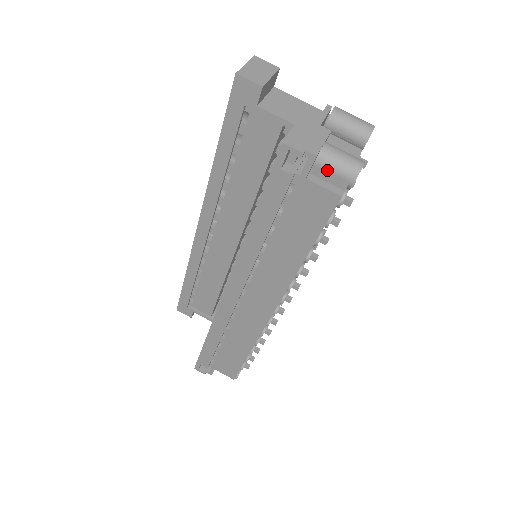
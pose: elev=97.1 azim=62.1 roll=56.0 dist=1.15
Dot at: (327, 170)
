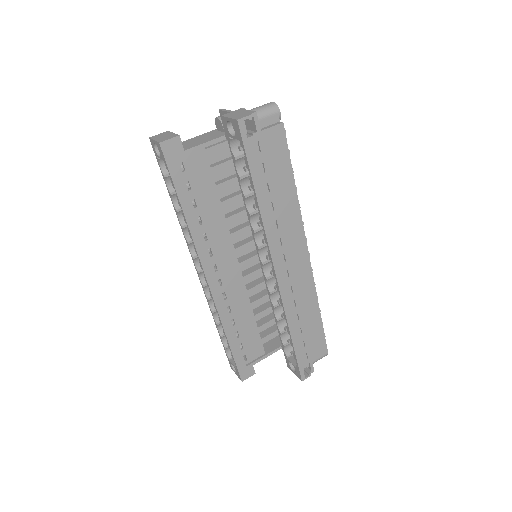
Dot at: (264, 118)
